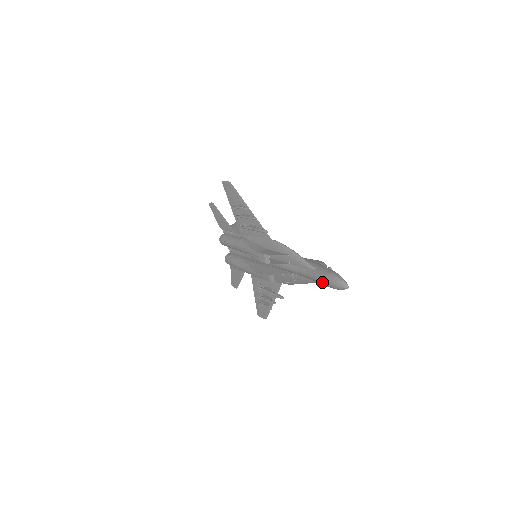
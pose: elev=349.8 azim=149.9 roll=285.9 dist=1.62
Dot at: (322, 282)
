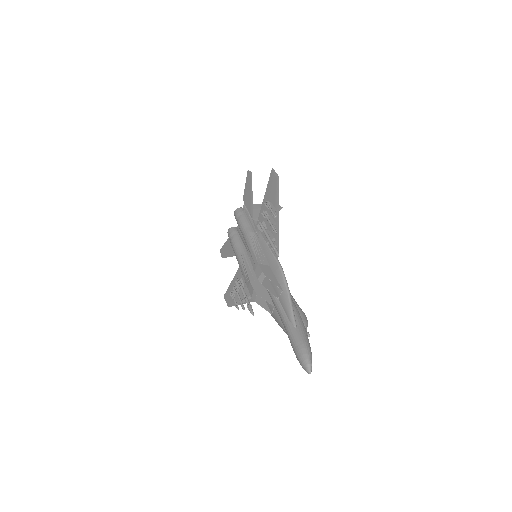
Dot at: (293, 346)
